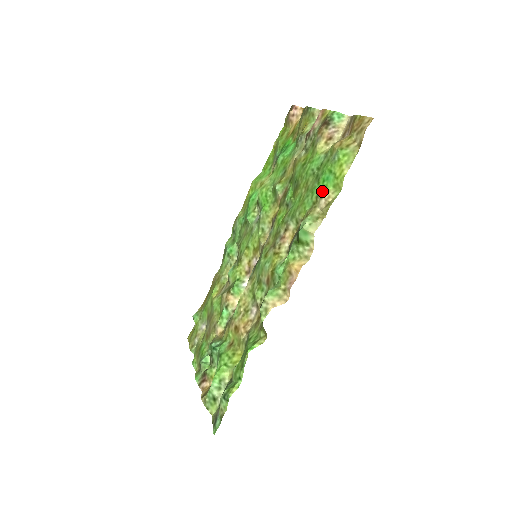
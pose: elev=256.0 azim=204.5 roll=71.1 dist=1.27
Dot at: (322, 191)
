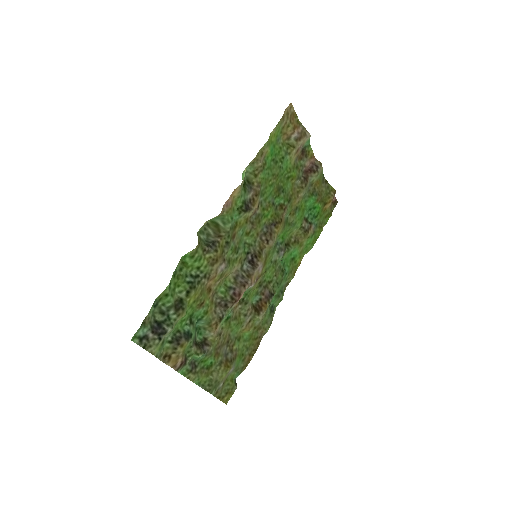
Dot at: (267, 157)
